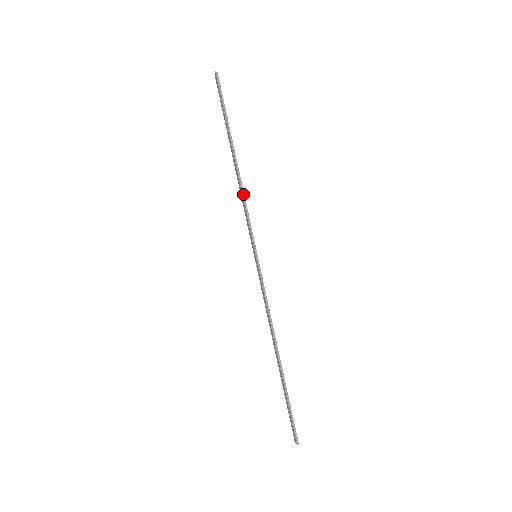
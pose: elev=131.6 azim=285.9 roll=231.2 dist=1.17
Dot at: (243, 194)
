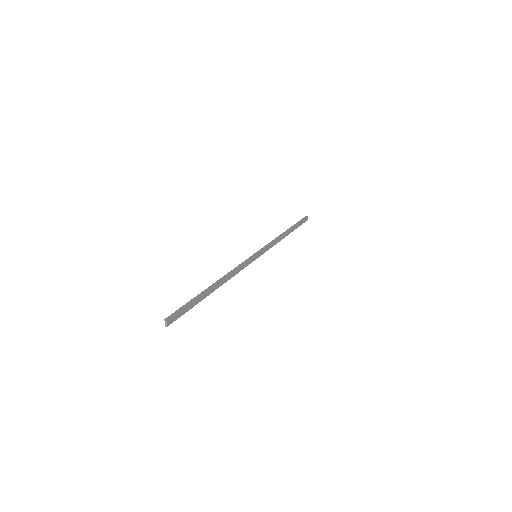
Dot at: (276, 239)
